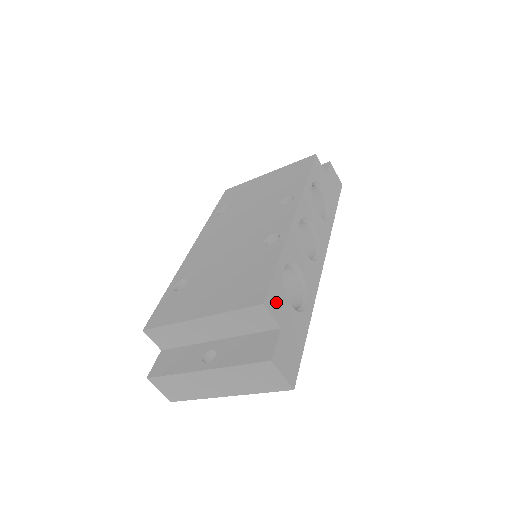
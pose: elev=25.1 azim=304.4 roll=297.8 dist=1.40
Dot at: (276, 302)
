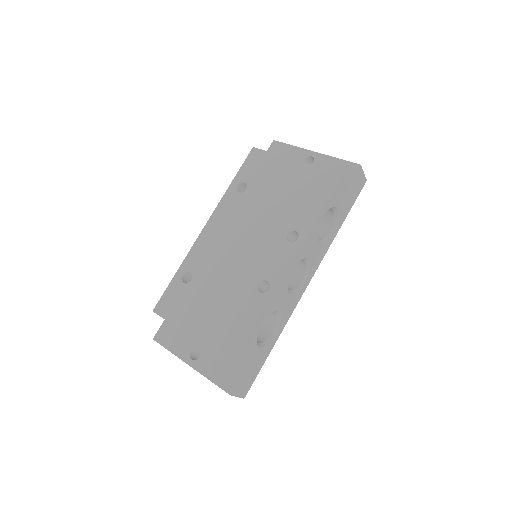
Dot at: (245, 355)
